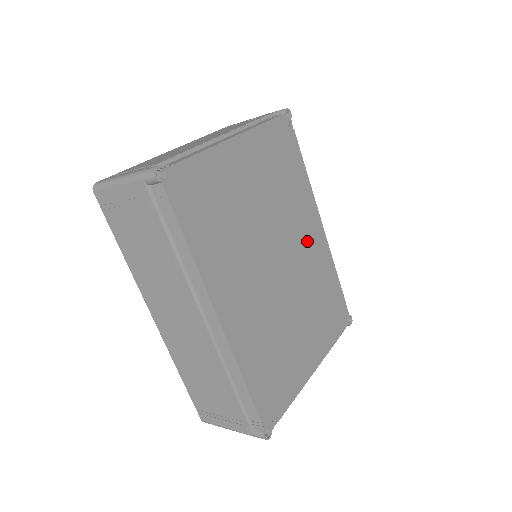
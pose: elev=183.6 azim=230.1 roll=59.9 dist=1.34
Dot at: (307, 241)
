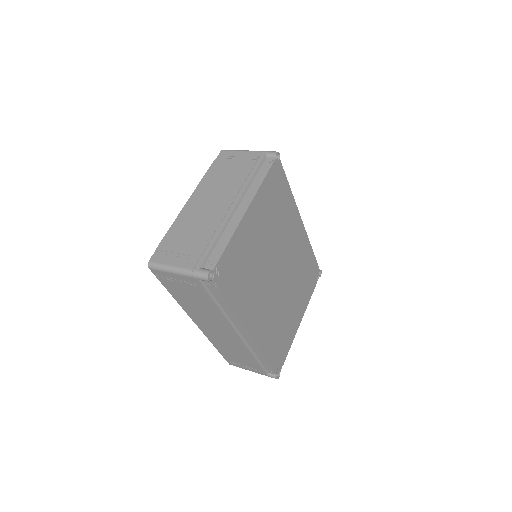
Dot at: (294, 243)
